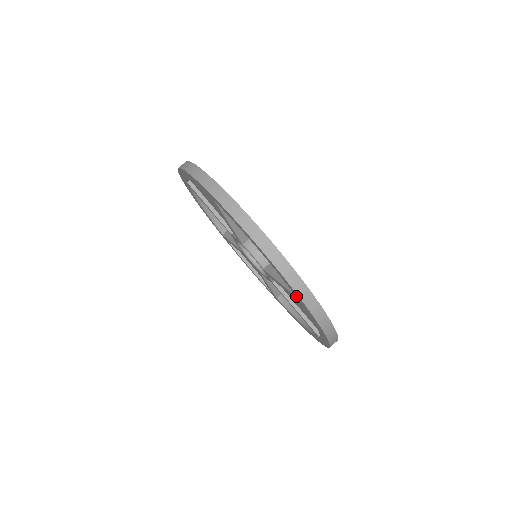
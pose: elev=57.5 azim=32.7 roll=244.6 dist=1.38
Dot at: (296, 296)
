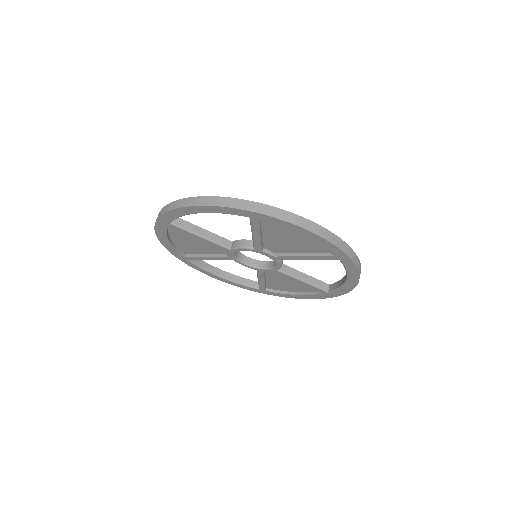
Dot at: (332, 293)
